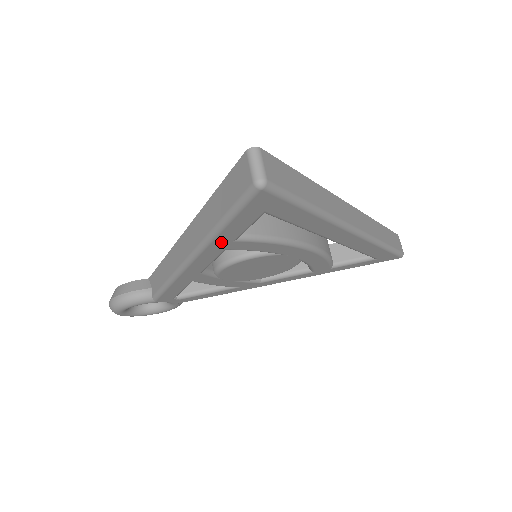
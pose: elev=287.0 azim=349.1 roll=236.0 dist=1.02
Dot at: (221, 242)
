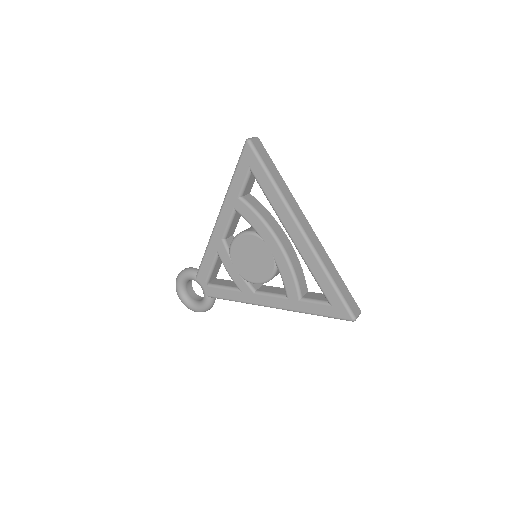
Dot at: (232, 196)
